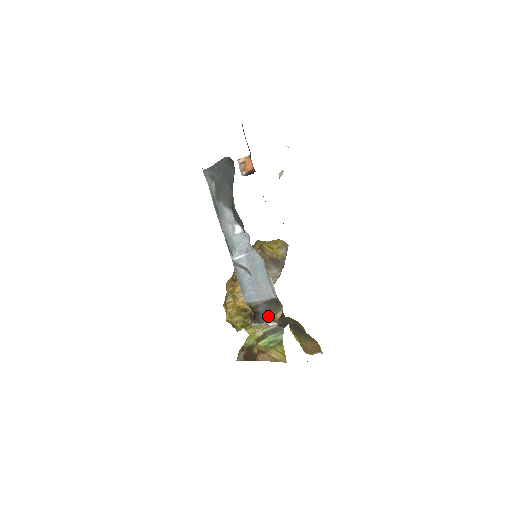
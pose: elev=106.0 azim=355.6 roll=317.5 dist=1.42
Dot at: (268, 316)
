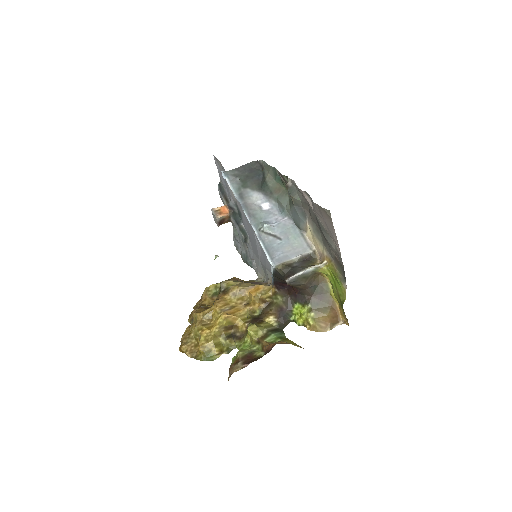
Dot at: (308, 266)
